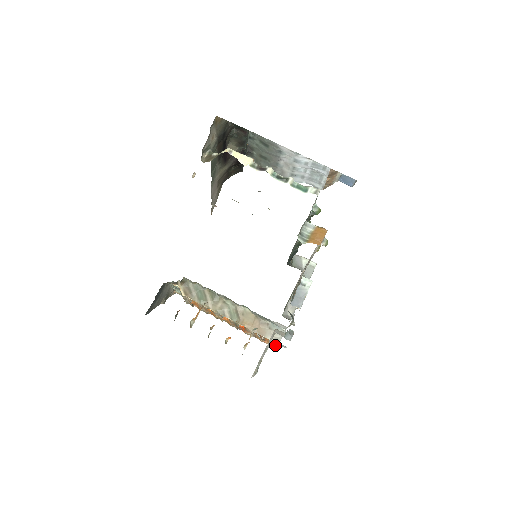
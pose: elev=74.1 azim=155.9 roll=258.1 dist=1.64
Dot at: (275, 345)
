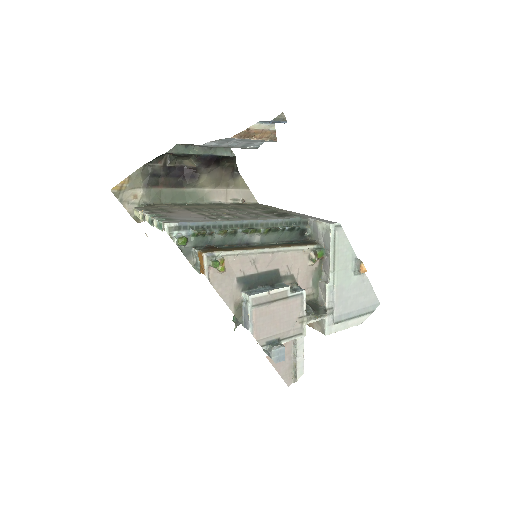
Dot at: (339, 330)
